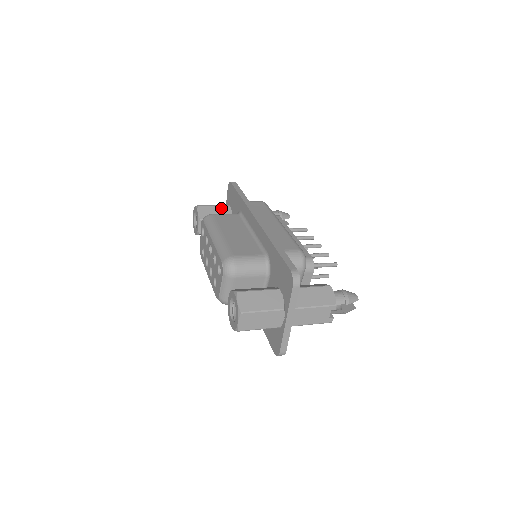
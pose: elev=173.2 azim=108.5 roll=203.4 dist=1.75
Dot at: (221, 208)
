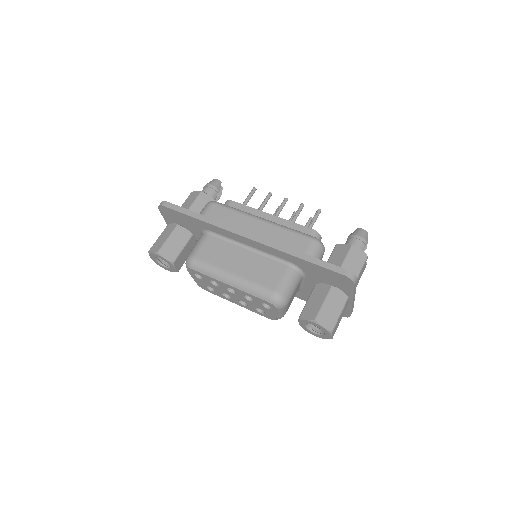
Dot at: (175, 234)
